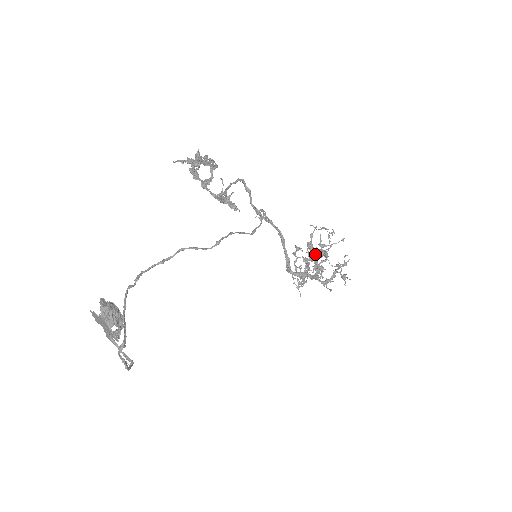
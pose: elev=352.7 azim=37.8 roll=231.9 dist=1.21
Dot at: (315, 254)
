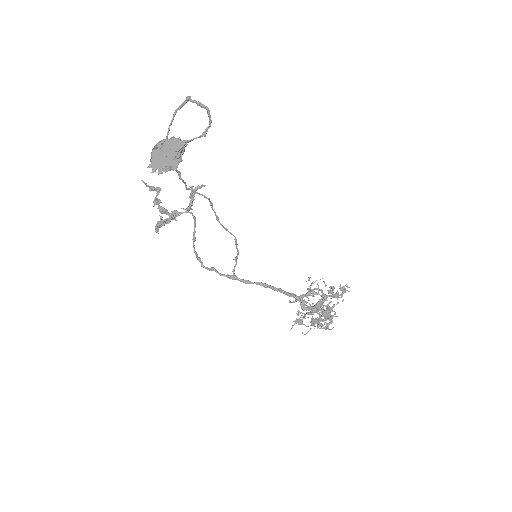
Dot at: (306, 294)
